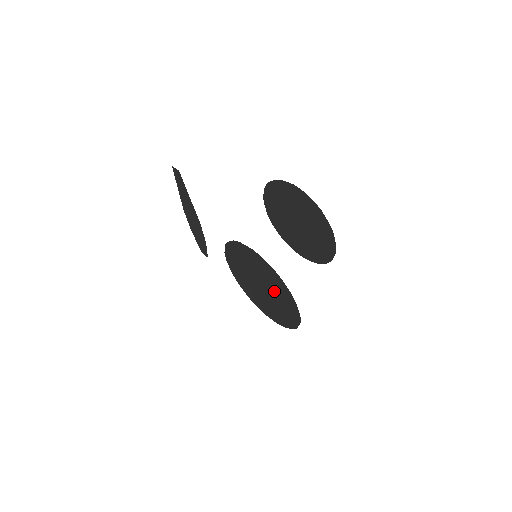
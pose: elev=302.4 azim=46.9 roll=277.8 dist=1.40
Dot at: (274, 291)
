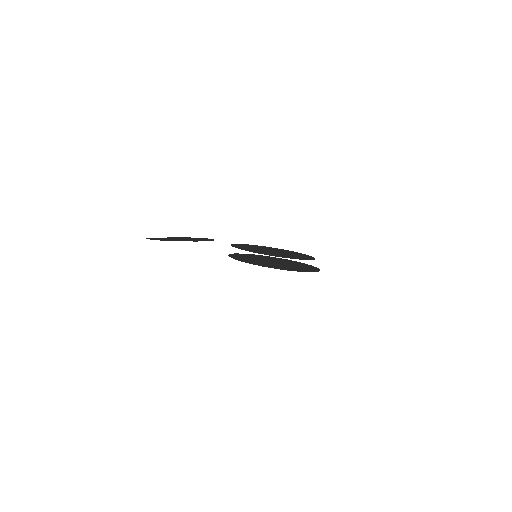
Dot at: occluded
